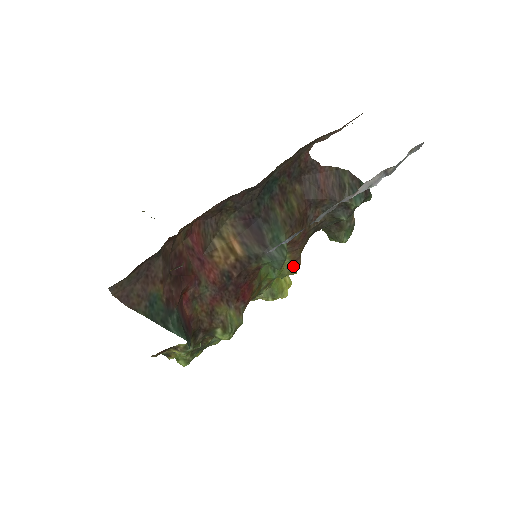
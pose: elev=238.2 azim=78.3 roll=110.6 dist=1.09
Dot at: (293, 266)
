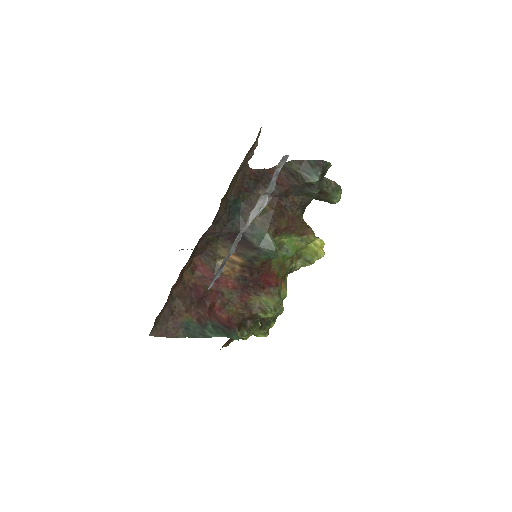
Dot at: (306, 238)
